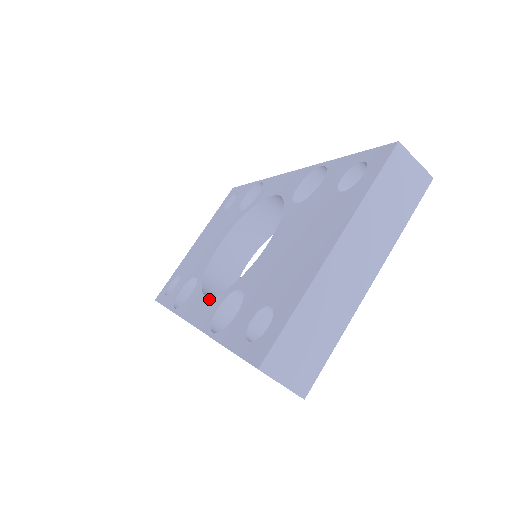
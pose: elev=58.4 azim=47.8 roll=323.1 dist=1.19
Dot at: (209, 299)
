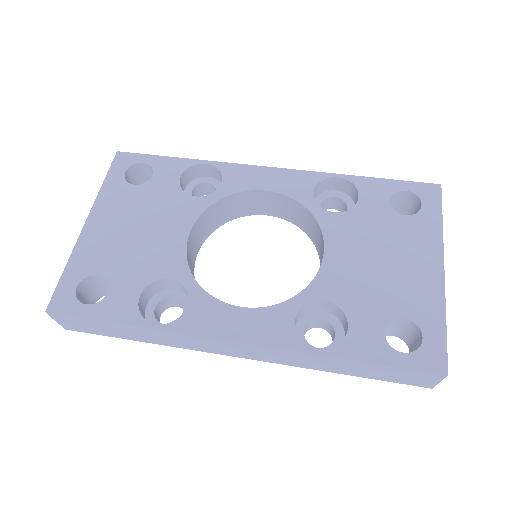
Dot at: (258, 311)
